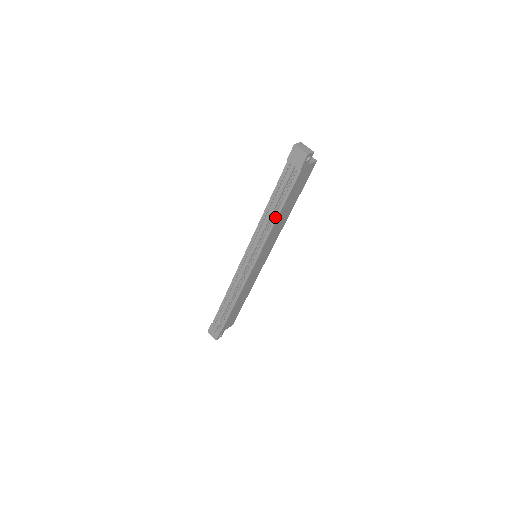
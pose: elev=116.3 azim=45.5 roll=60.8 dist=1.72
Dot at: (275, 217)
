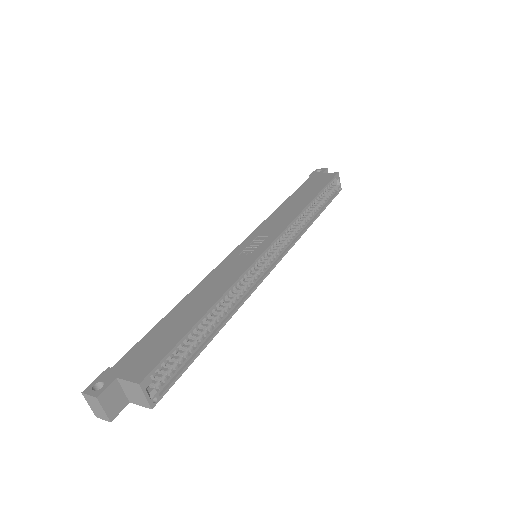
Dot at: occluded
